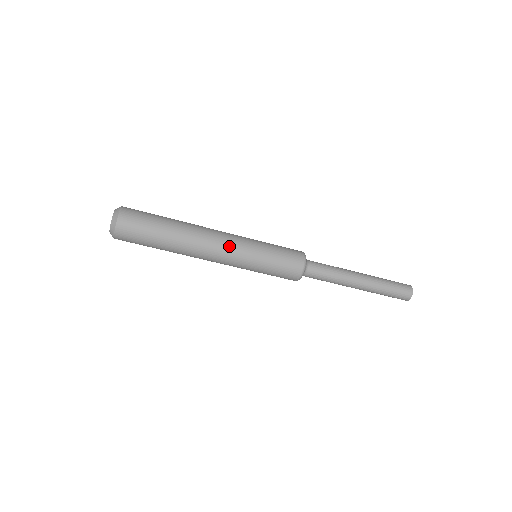
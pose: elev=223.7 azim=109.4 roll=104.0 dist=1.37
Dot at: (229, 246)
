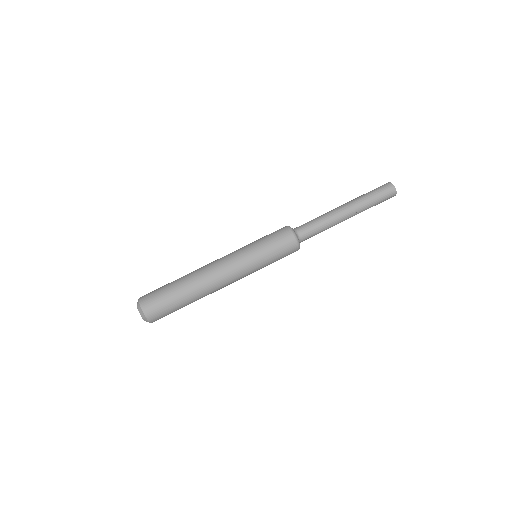
Dot at: (228, 262)
